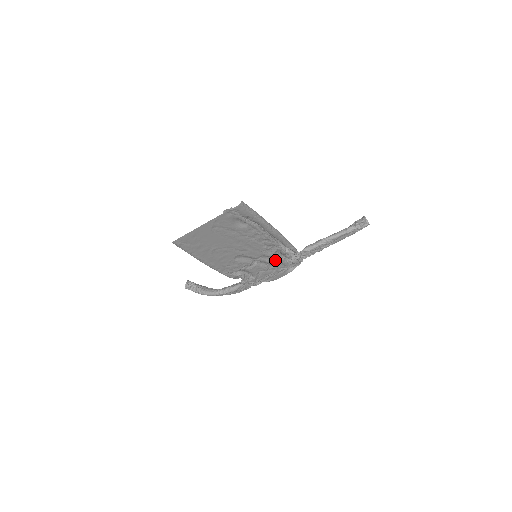
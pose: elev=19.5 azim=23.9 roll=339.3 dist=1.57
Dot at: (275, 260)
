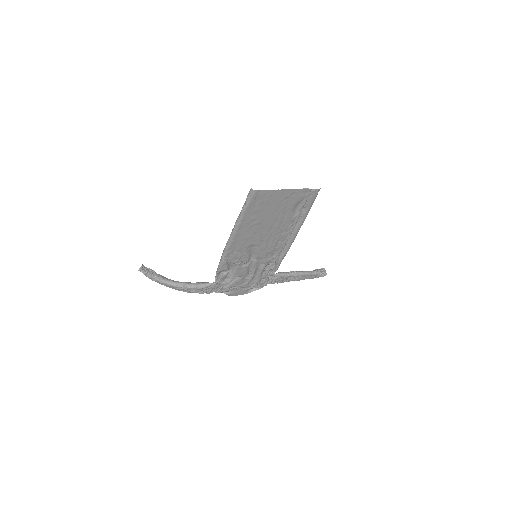
Dot at: (258, 271)
